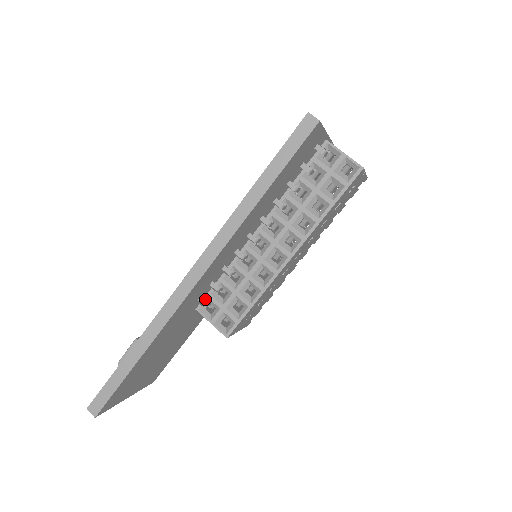
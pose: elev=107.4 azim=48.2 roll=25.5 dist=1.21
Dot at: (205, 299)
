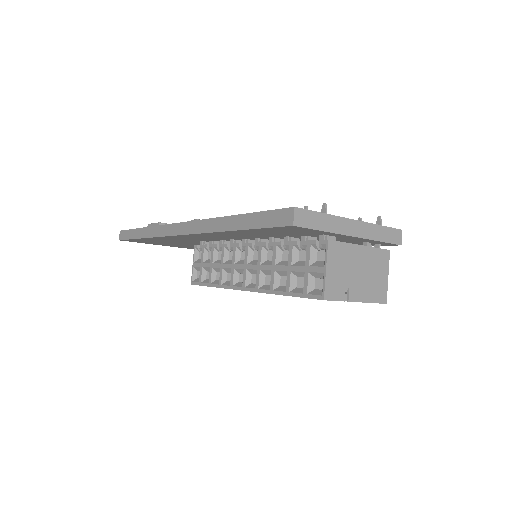
Dot at: (201, 246)
